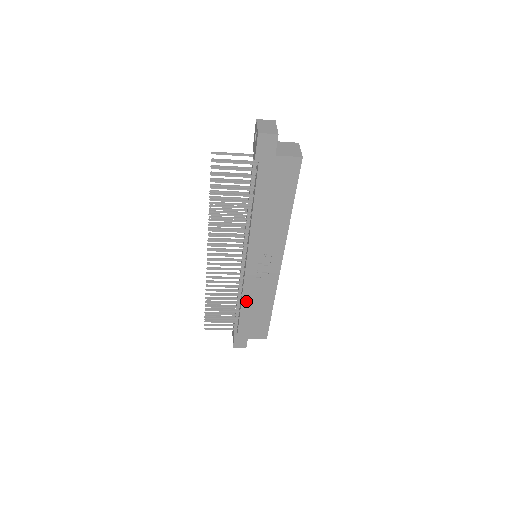
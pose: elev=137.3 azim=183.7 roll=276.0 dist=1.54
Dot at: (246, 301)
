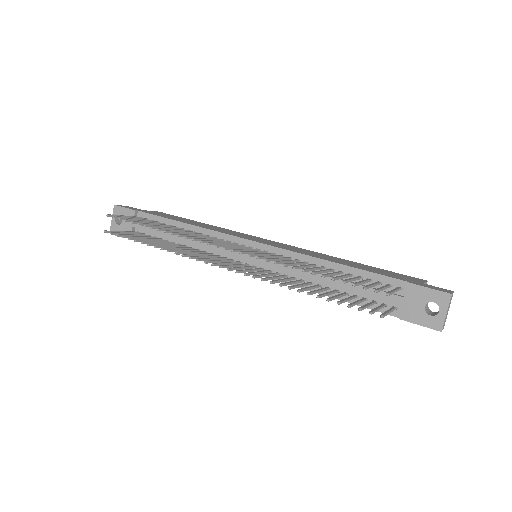
Dot at: occluded
